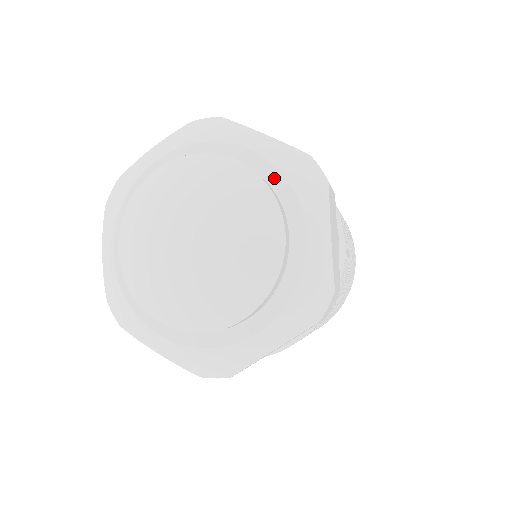
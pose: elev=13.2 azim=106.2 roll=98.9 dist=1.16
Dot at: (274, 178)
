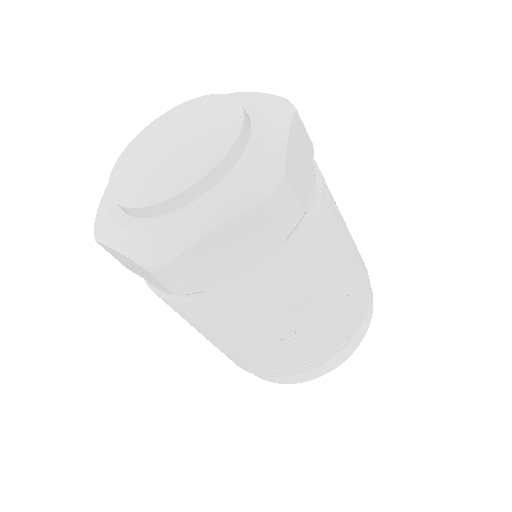
Dot at: (249, 106)
